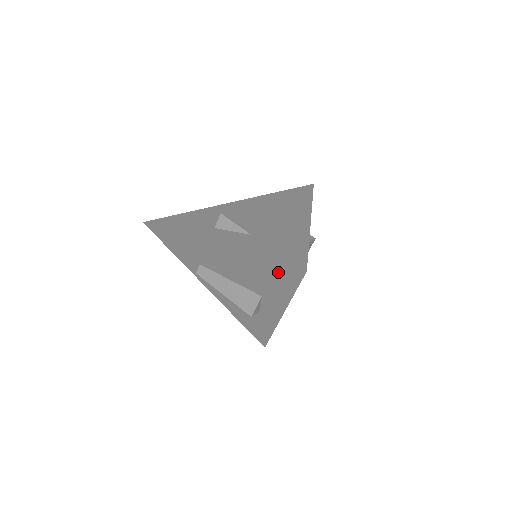
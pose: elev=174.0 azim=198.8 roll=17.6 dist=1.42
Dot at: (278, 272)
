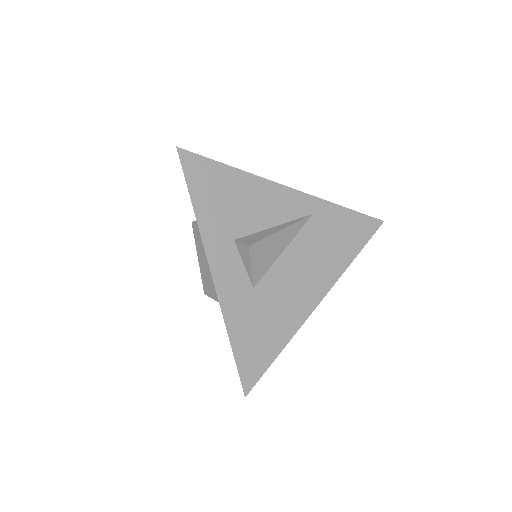
Dot at: occluded
